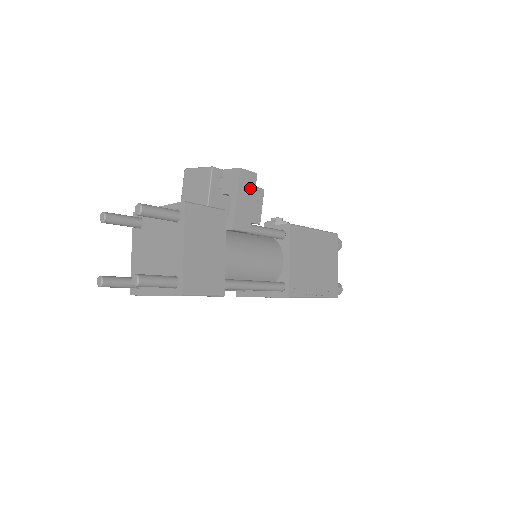
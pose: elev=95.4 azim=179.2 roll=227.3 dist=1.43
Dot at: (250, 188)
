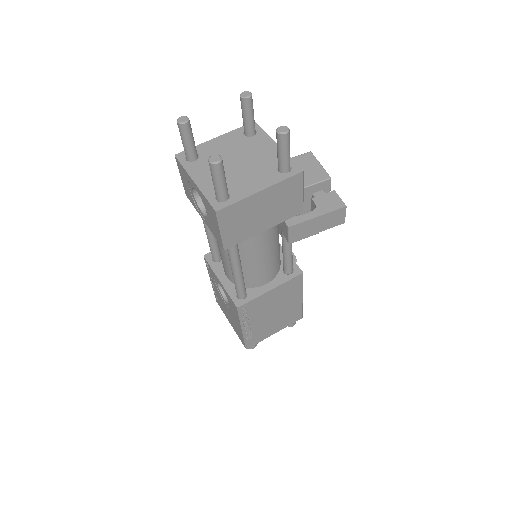
Dot at: (330, 223)
